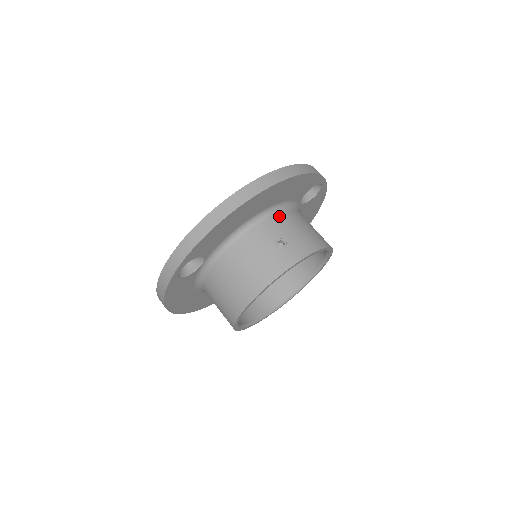
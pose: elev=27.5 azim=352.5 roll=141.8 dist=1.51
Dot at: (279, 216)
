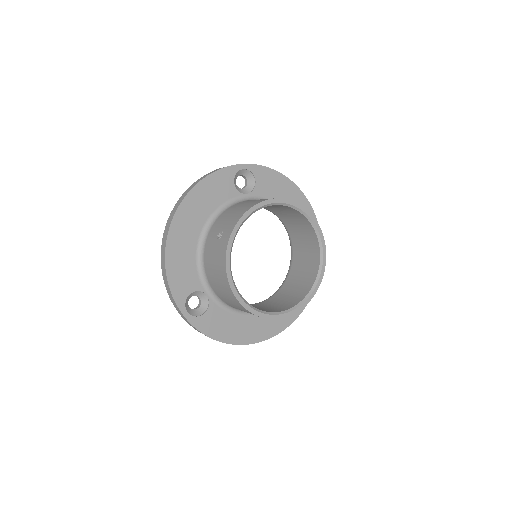
Dot at: (217, 220)
